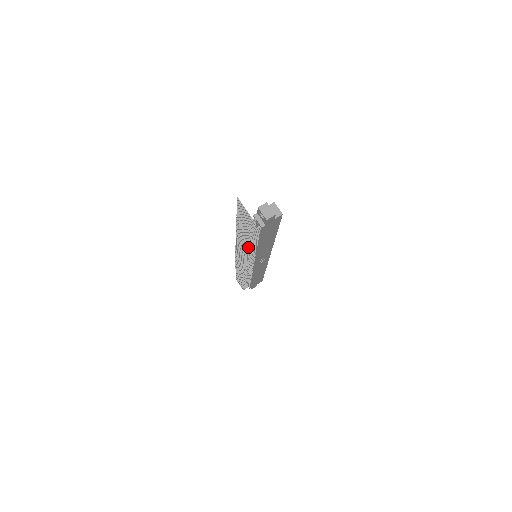
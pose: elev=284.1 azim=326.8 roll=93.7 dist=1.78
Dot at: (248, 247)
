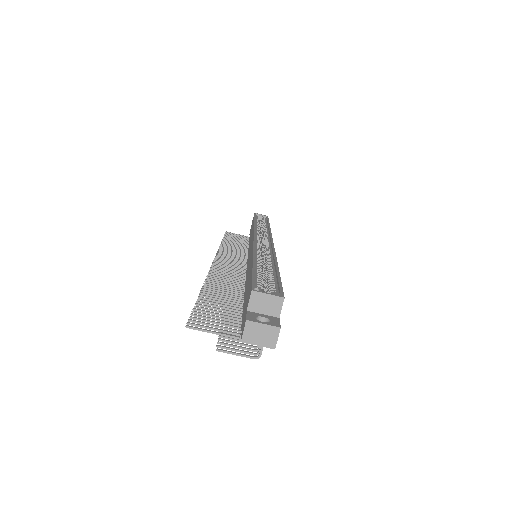
Dot at: occluded
